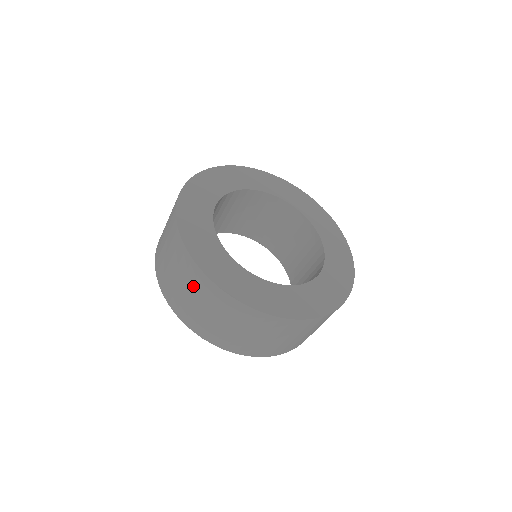
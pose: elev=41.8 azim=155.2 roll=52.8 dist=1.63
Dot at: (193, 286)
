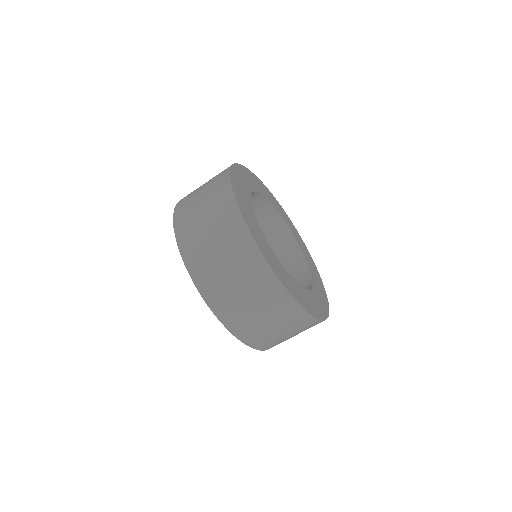
Dot at: (283, 319)
